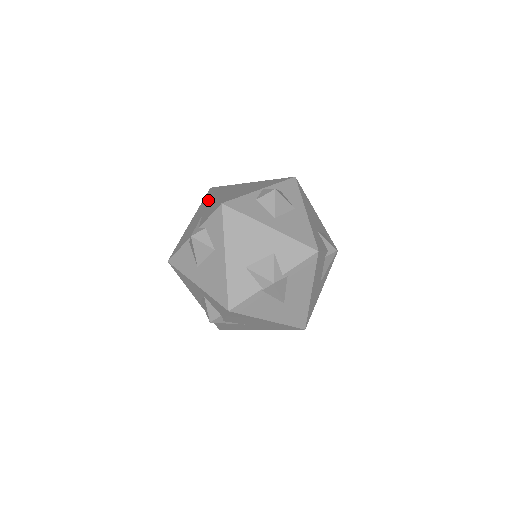
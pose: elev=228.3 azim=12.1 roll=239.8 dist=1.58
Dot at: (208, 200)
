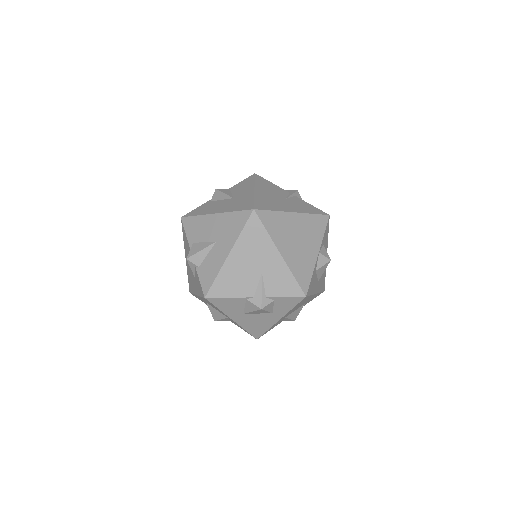
Dot at: (265, 248)
